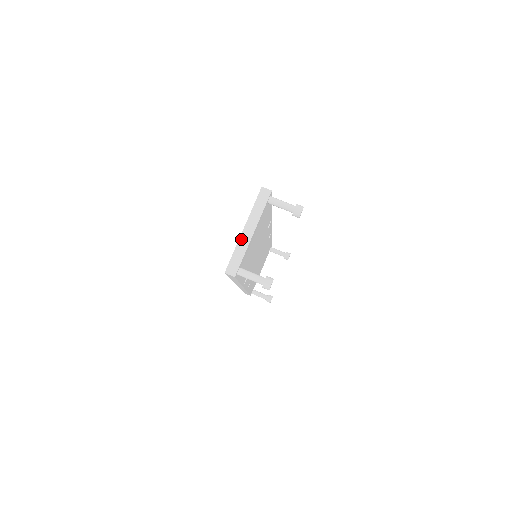
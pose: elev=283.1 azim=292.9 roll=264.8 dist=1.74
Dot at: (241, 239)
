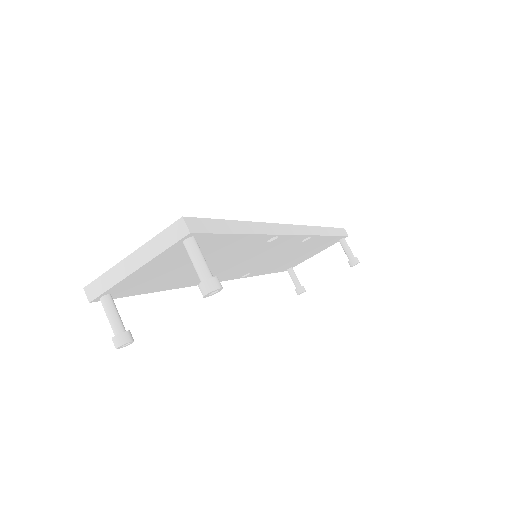
Dot at: (120, 265)
